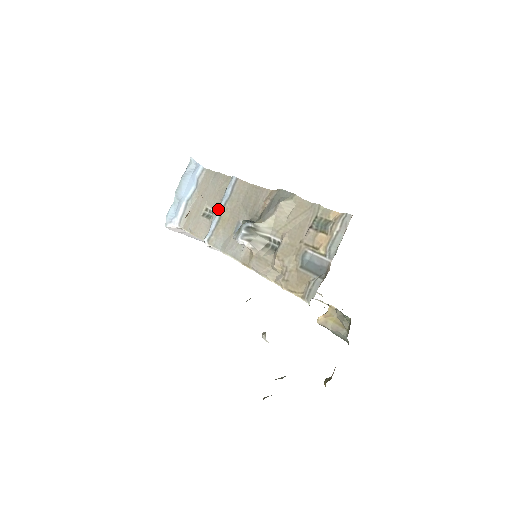
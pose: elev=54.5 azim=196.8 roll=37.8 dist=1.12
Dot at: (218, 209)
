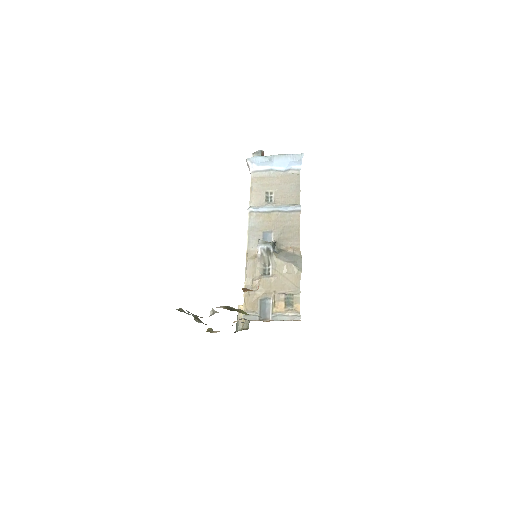
Dot at: (275, 207)
